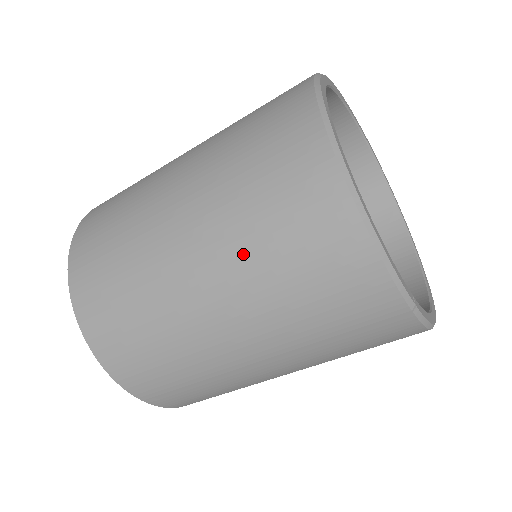
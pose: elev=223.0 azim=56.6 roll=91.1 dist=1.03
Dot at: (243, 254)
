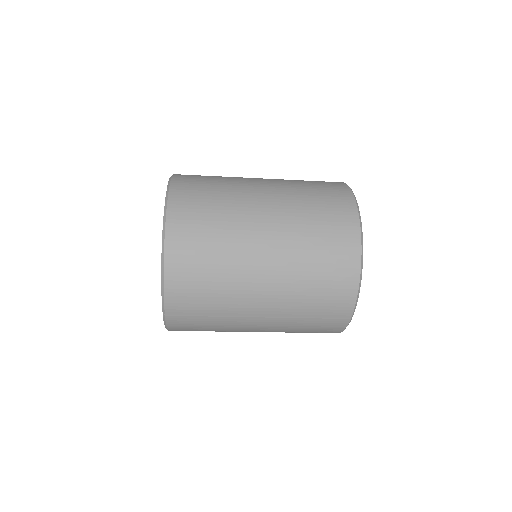
Dot at: (298, 257)
